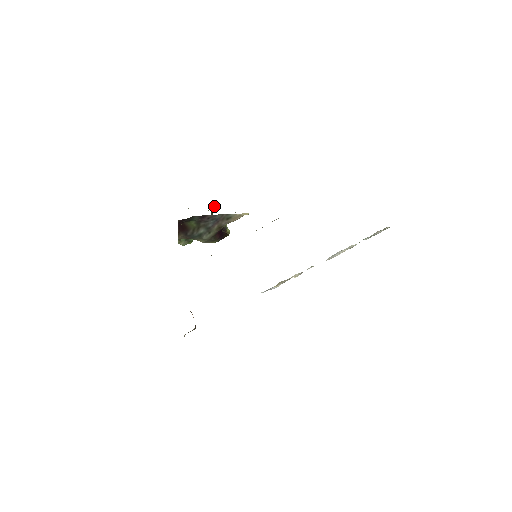
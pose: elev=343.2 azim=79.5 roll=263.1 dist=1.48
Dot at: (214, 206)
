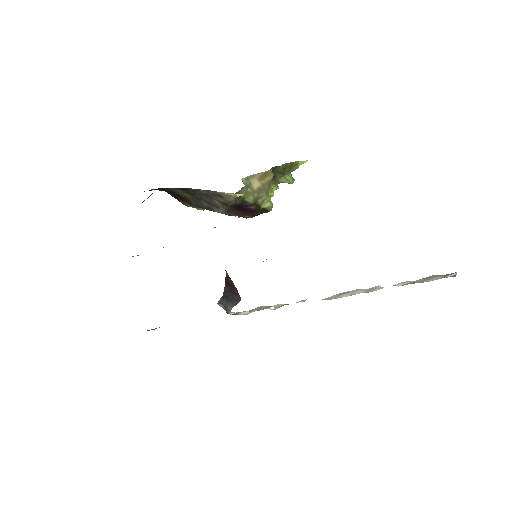
Dot at: (296, 161)
